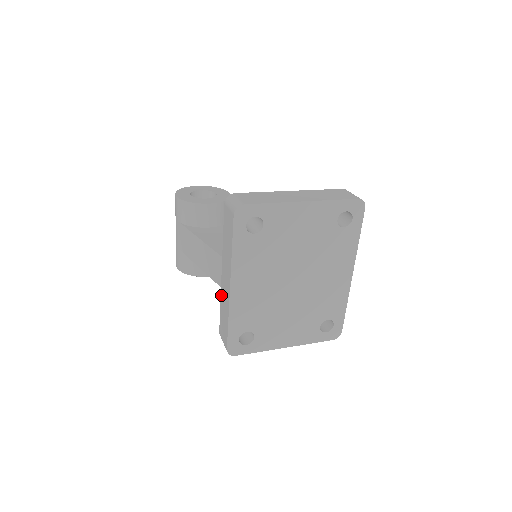
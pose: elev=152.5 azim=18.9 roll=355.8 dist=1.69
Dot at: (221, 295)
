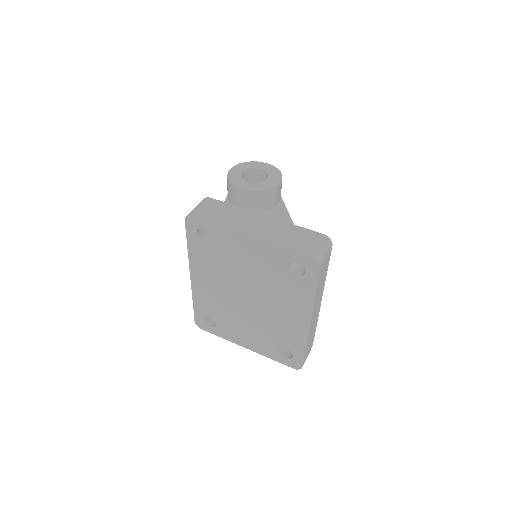
Dot at: occluded
